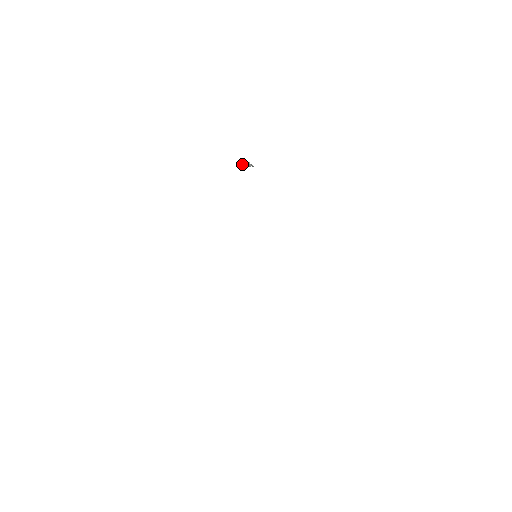
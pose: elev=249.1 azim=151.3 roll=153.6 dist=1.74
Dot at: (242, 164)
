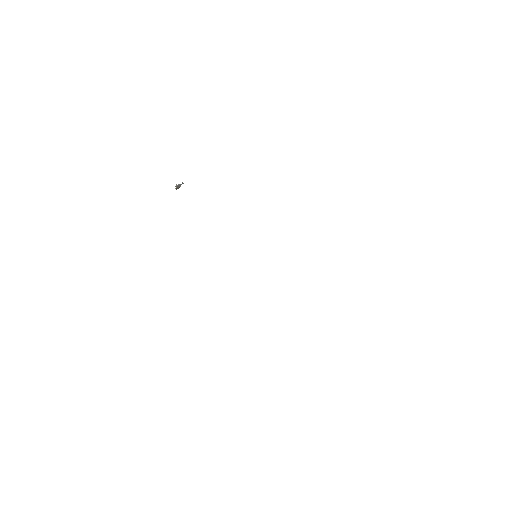
Dot at: occluded
